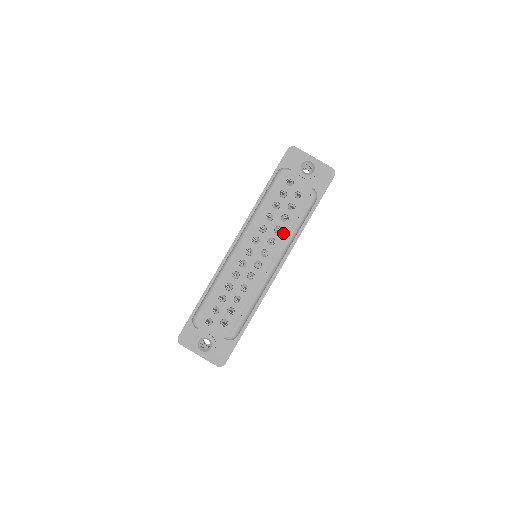
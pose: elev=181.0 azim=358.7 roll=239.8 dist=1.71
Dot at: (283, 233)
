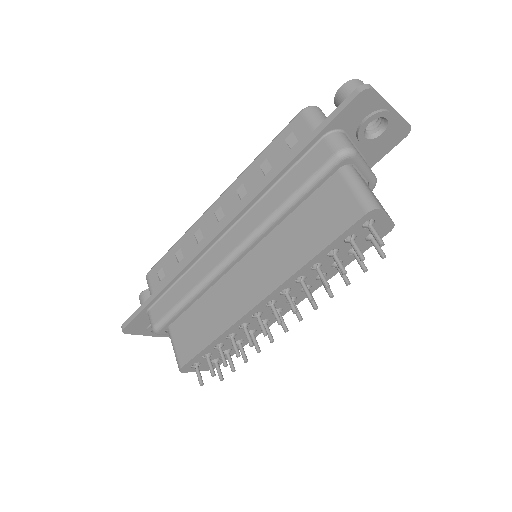
Dot at: (326, 278)
